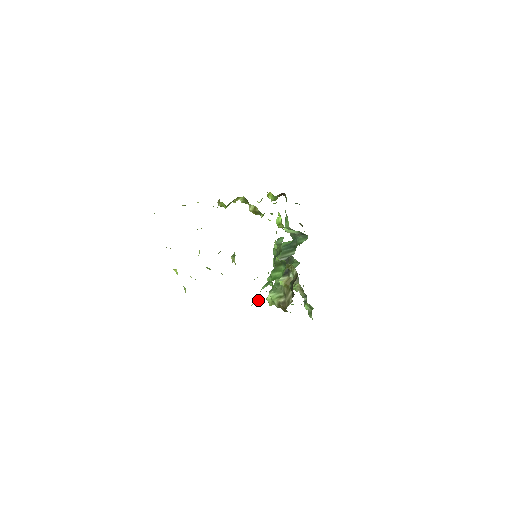
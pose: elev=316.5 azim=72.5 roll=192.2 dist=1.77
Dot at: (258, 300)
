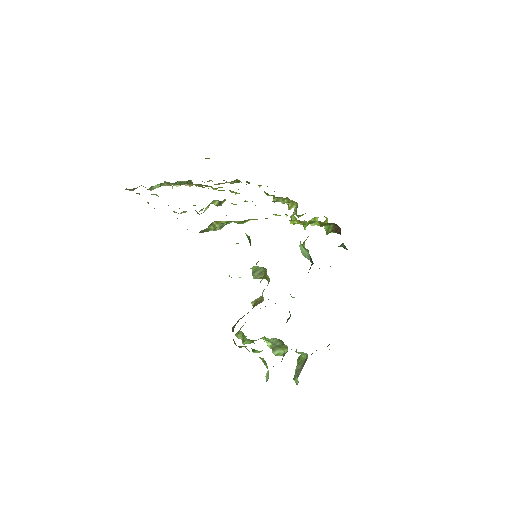
Dot at: occluded
